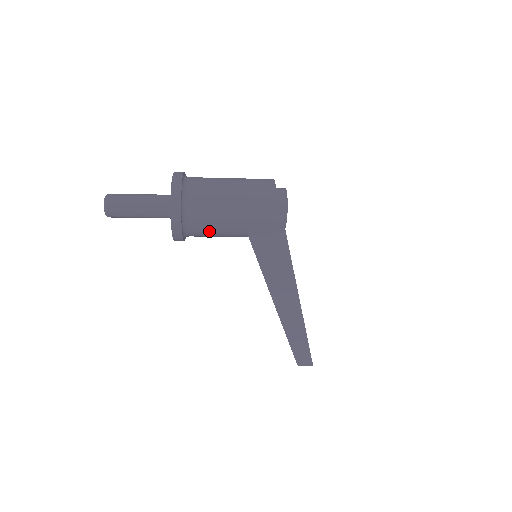
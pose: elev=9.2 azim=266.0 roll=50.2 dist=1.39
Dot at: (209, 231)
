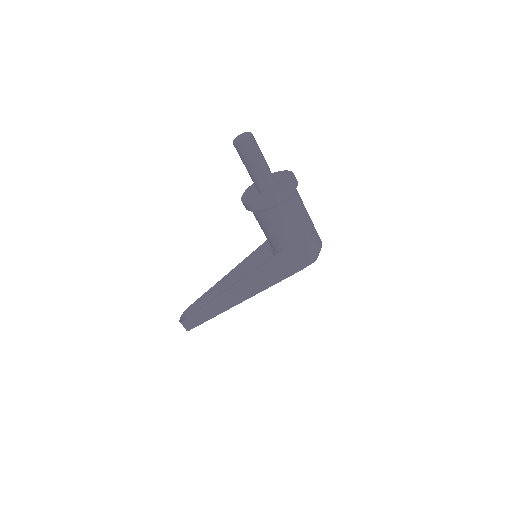
Dot at: (268, 226)
